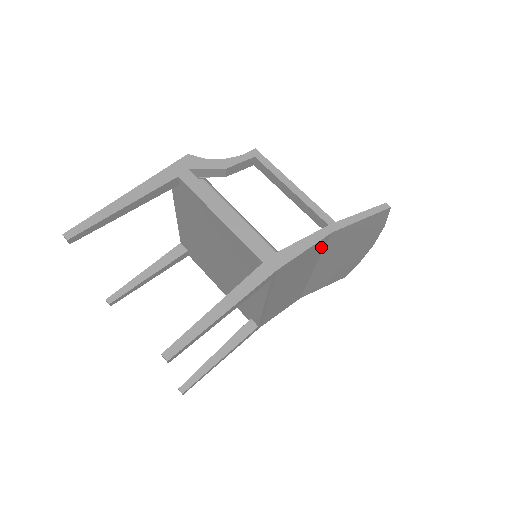
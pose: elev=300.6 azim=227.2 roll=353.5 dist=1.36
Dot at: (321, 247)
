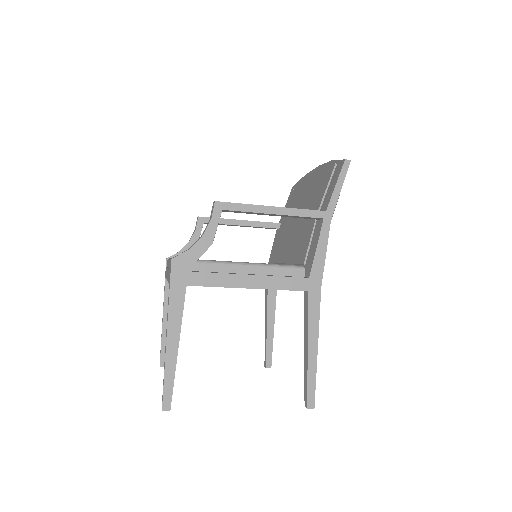
Dot at: occluded
